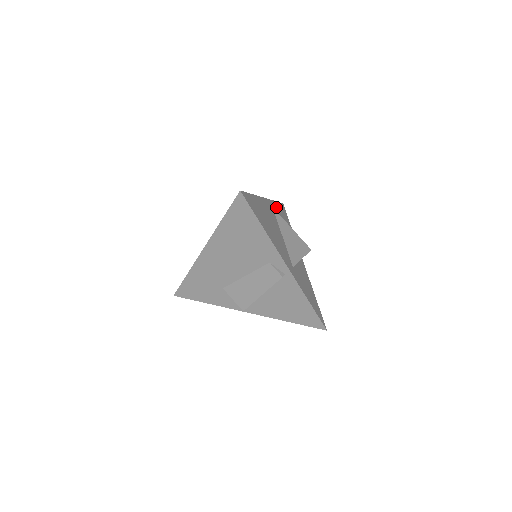
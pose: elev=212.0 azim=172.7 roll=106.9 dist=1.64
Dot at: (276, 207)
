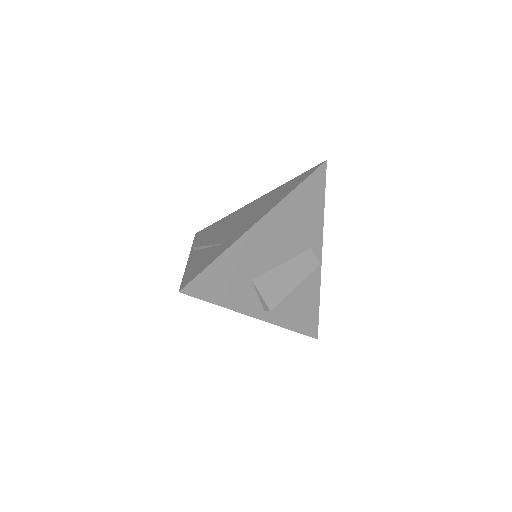
Dot at: occluded
